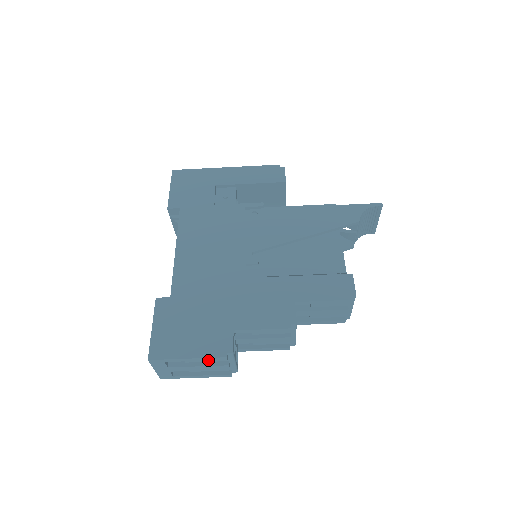
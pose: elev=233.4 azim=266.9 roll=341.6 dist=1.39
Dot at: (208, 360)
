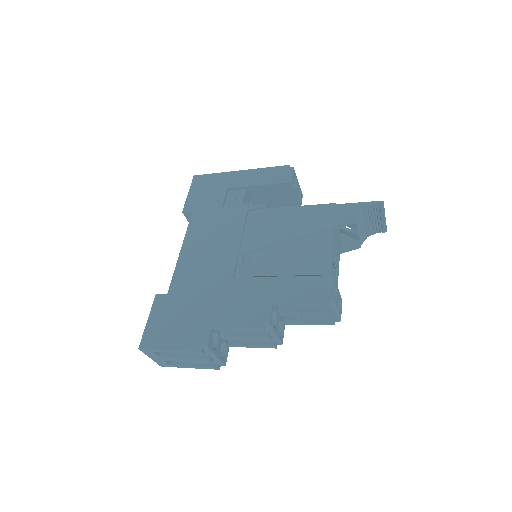
Dot at: occluded
